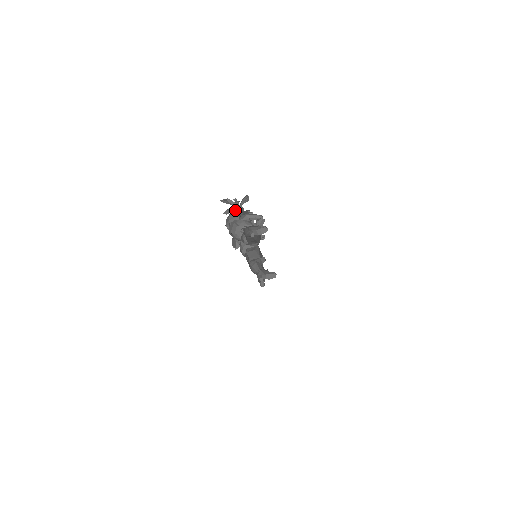
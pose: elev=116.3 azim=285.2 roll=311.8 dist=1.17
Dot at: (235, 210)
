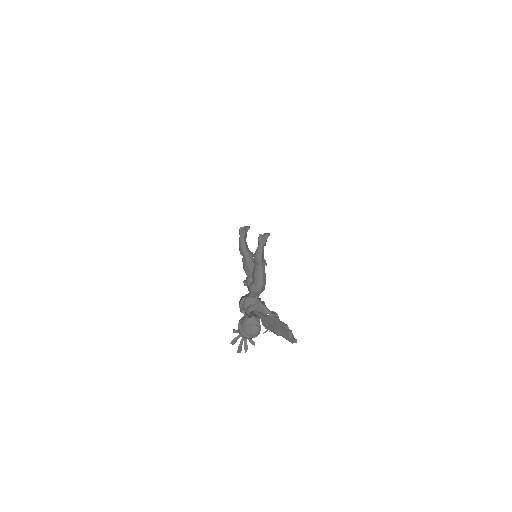
Dot at: occluded
